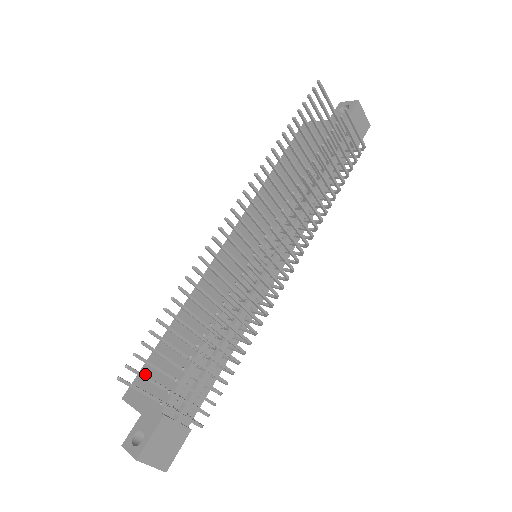
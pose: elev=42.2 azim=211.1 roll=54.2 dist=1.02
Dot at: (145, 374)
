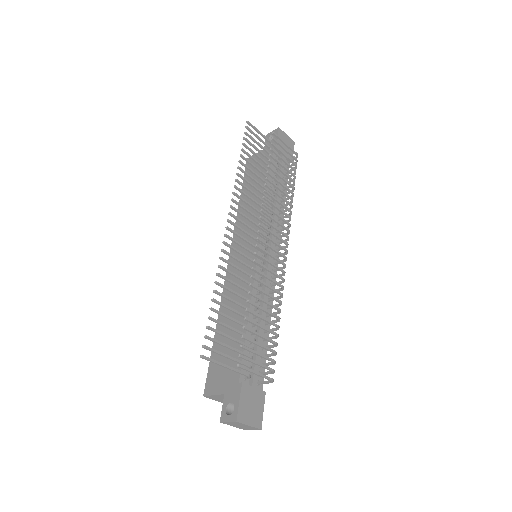
Dot at: (213, 370)
